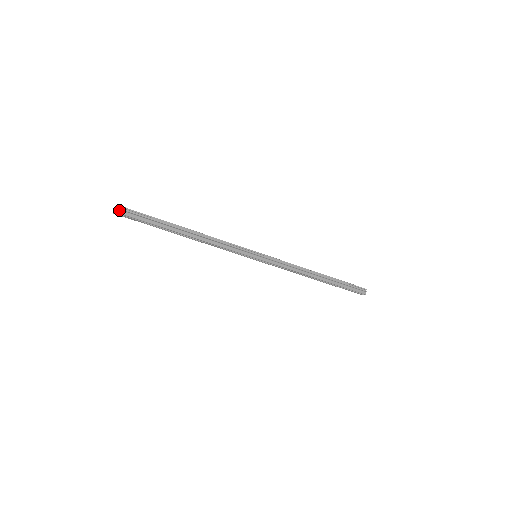
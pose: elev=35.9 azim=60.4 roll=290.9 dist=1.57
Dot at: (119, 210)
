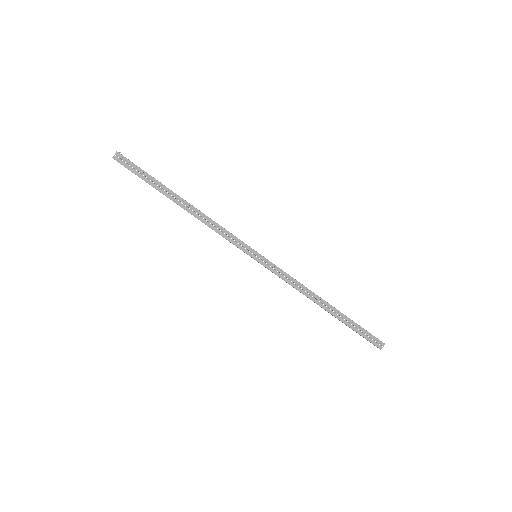
Dot at: (117, 157)
